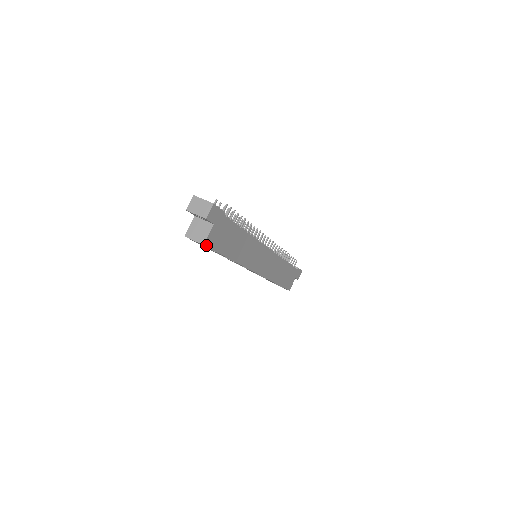
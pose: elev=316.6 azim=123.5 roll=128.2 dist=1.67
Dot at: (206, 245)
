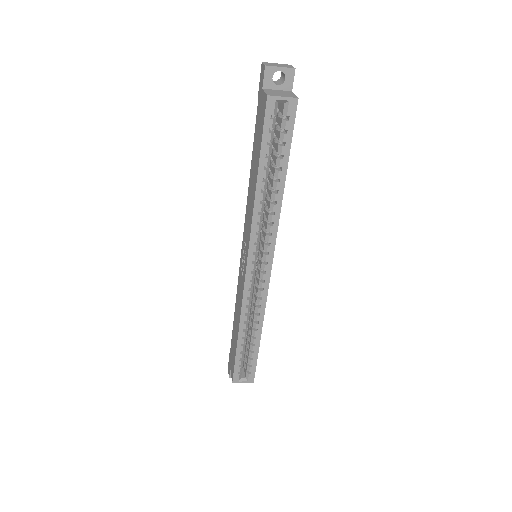
Dot at: (296, 105)
